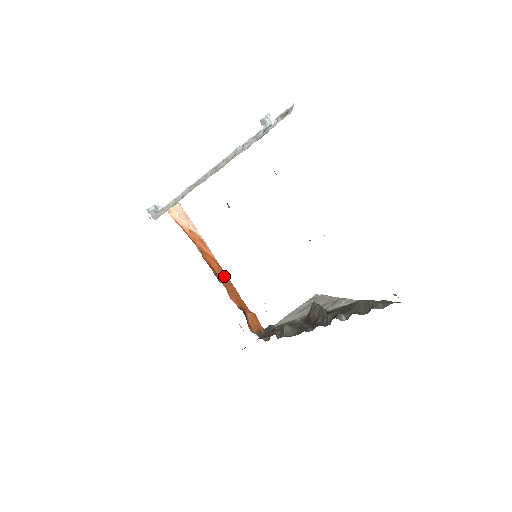
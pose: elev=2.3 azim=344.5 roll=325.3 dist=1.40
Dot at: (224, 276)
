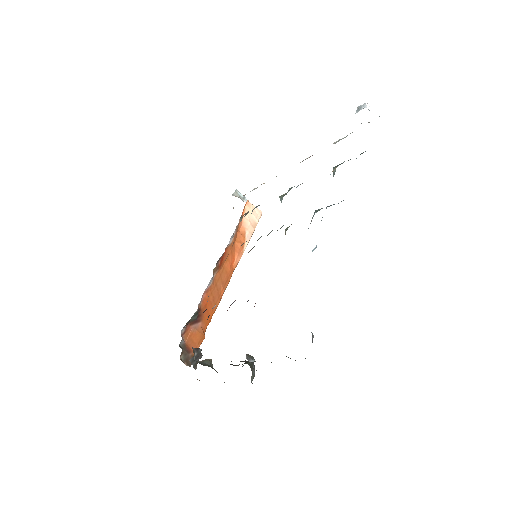
Dot at: (223, 283)
